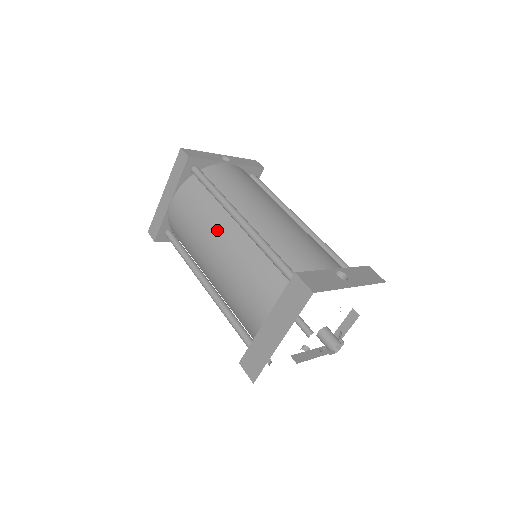
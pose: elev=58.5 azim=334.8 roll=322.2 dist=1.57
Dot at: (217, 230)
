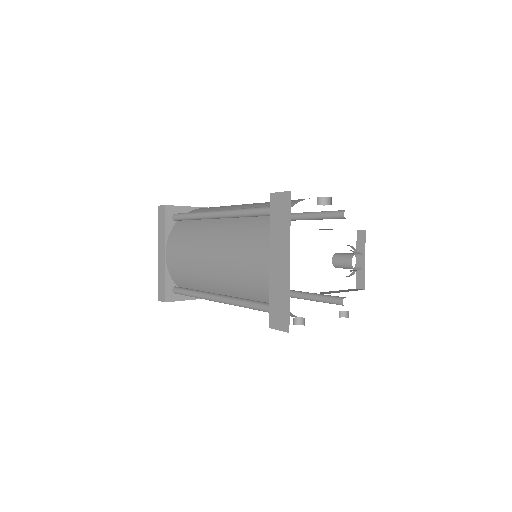
Dot at: (205, 236)
